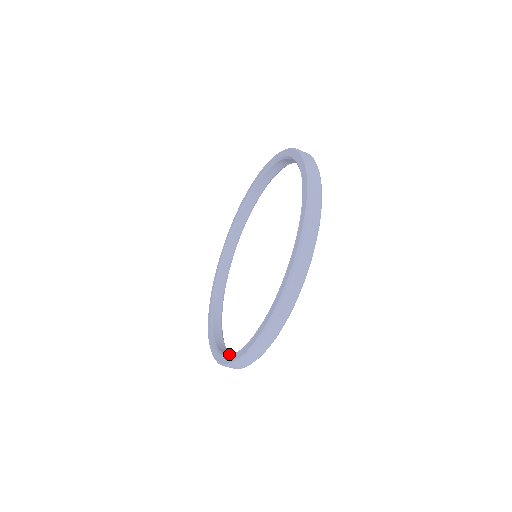
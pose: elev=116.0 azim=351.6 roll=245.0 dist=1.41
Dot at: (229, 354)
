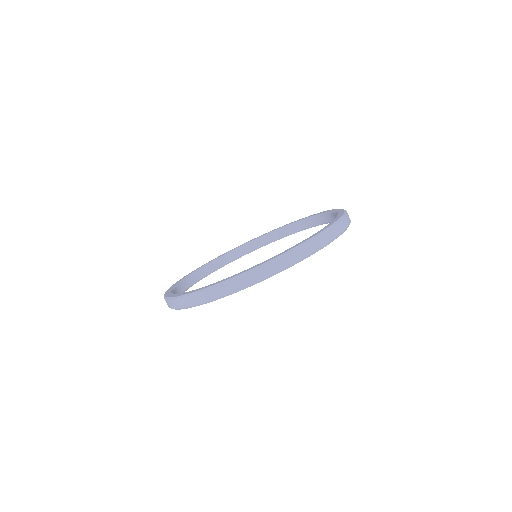
Dot at: occluded
